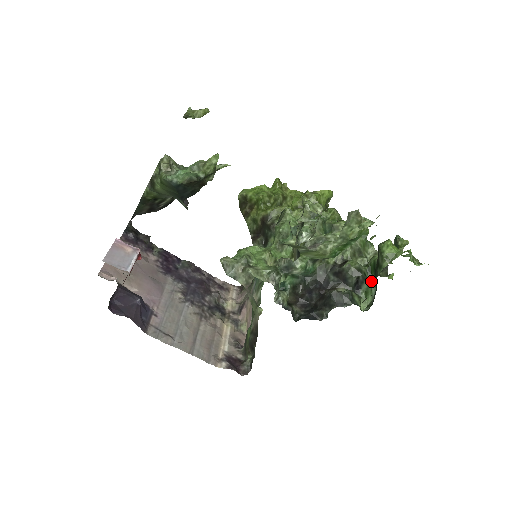
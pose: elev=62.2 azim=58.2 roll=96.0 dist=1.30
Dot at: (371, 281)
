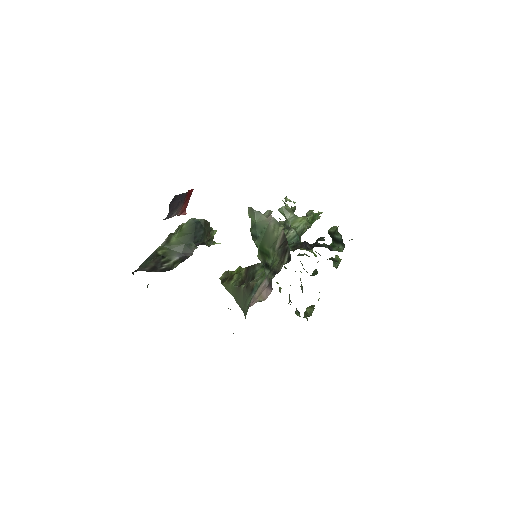
Dot at: (336, 248)
